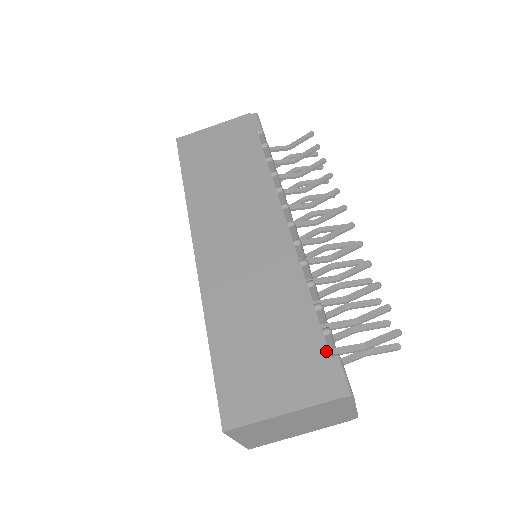
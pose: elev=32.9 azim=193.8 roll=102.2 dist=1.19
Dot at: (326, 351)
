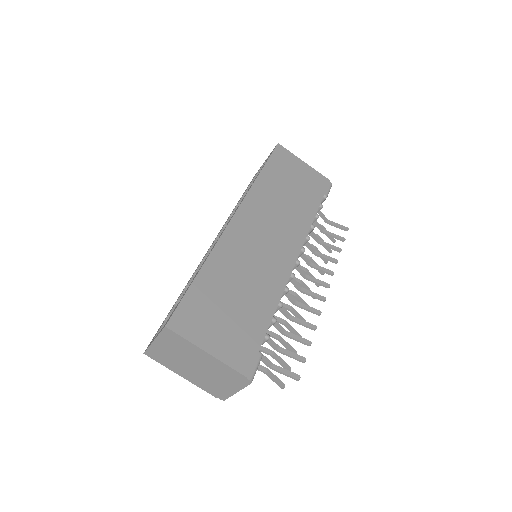
Dot at: (259, 346)
